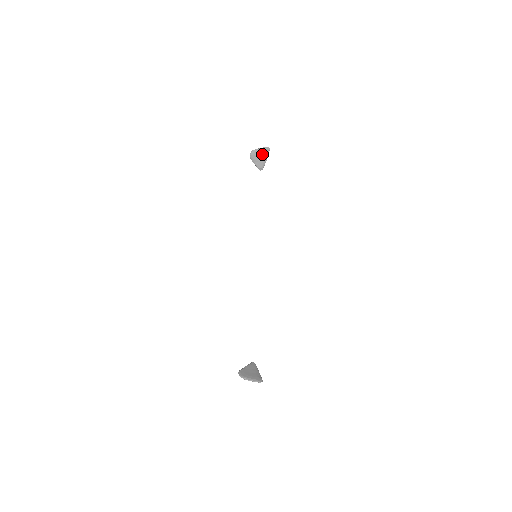
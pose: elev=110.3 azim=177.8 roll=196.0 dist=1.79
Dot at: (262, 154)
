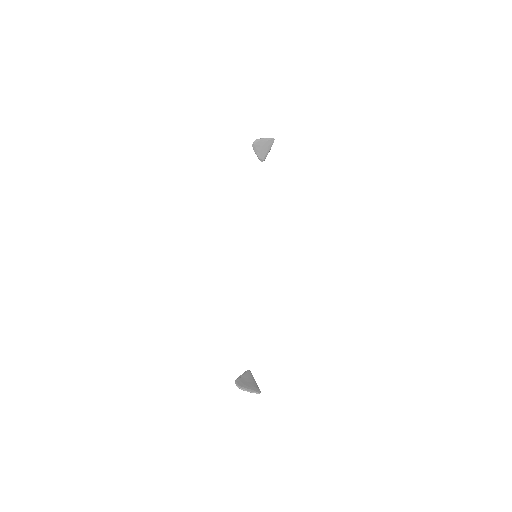
Dot at: (266, 145)
